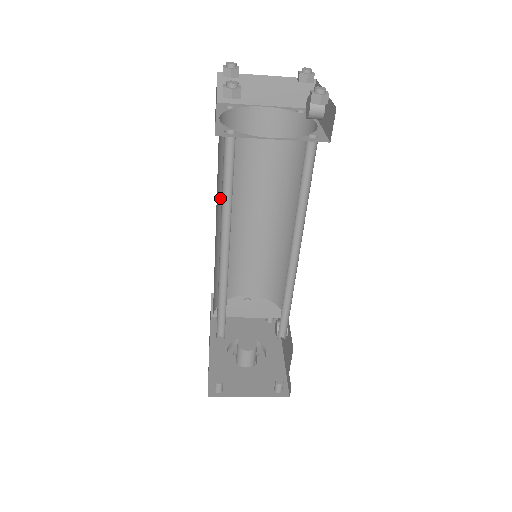
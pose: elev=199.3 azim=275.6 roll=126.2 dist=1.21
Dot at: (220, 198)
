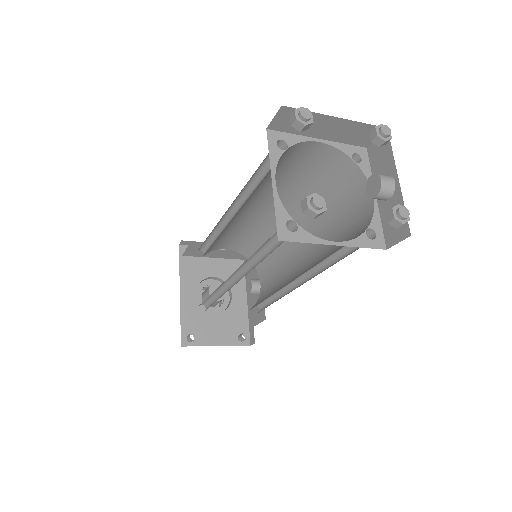
Dot at: occluded
